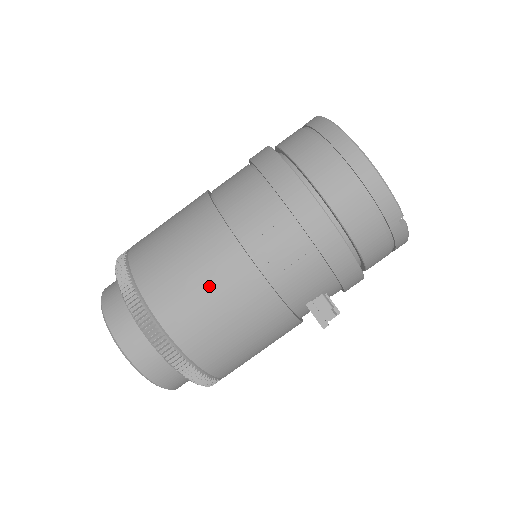
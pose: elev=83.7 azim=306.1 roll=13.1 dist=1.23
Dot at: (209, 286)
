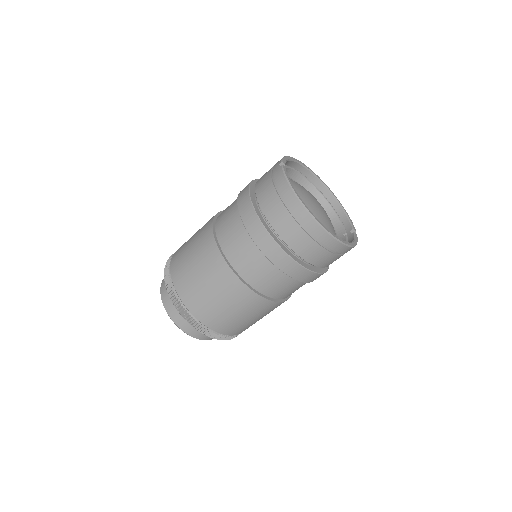
Dot at: occluded
